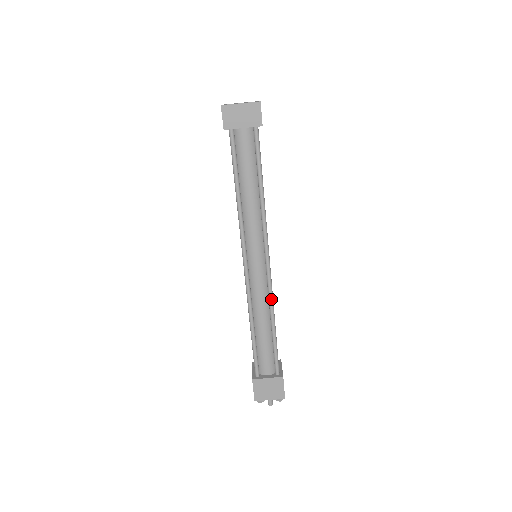
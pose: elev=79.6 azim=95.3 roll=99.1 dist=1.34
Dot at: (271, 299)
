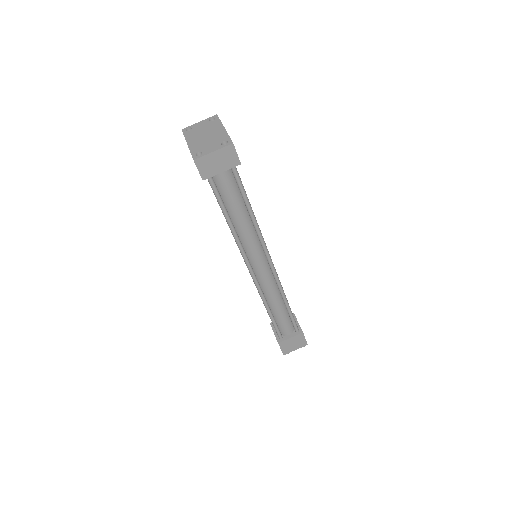
Dot at: (280, 286)
